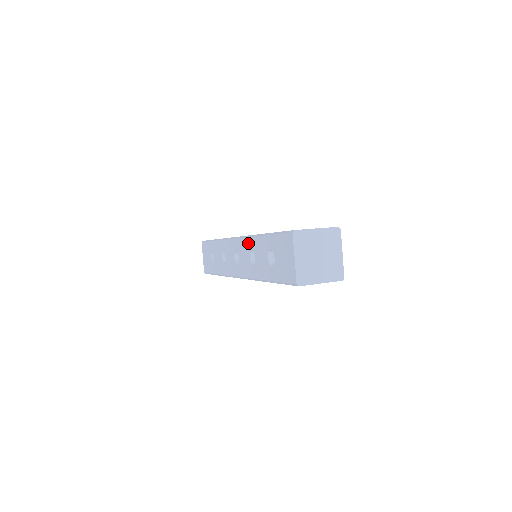
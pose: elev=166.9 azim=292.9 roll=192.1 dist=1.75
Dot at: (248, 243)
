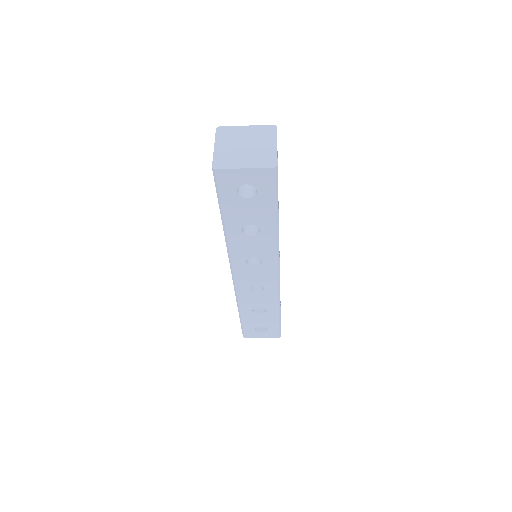
Dot at: occluded
